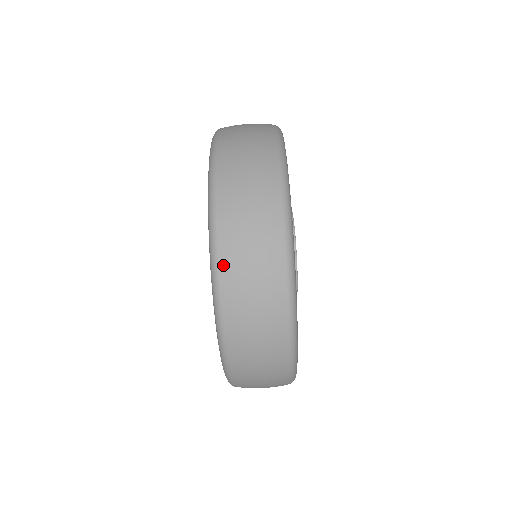
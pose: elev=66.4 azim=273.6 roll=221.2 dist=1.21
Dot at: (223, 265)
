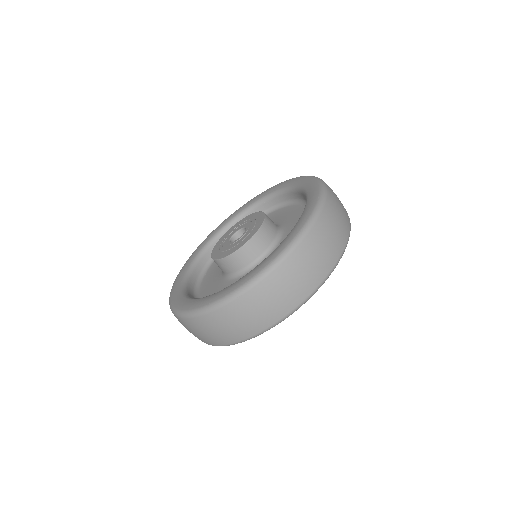
Dot at: (323, 215)
